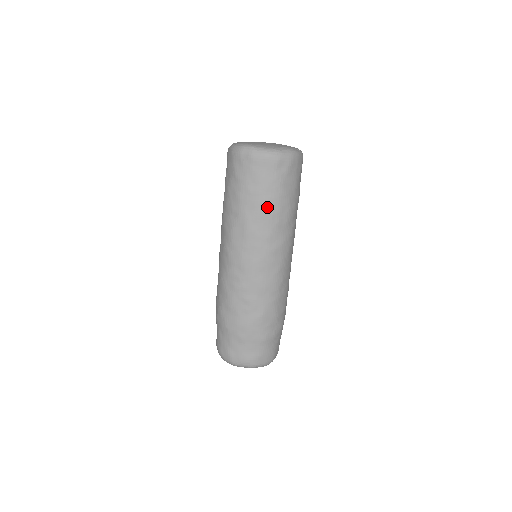
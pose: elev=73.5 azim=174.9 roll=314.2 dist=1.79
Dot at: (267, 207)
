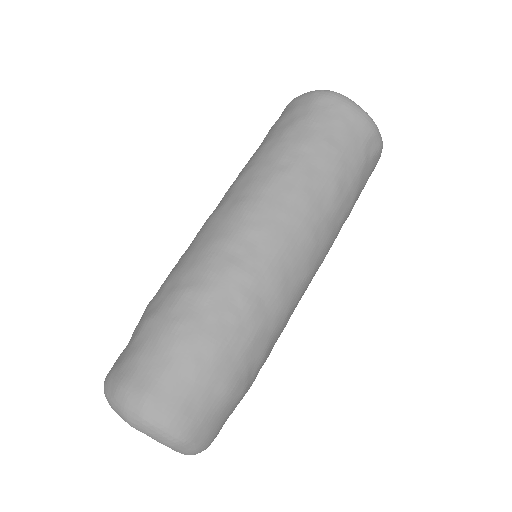
Dot at: (339, 177)
